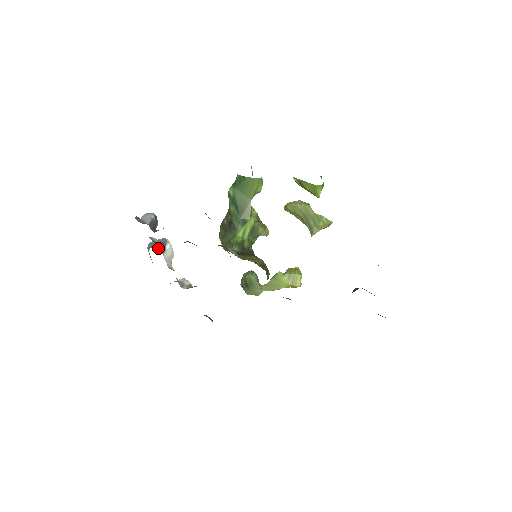
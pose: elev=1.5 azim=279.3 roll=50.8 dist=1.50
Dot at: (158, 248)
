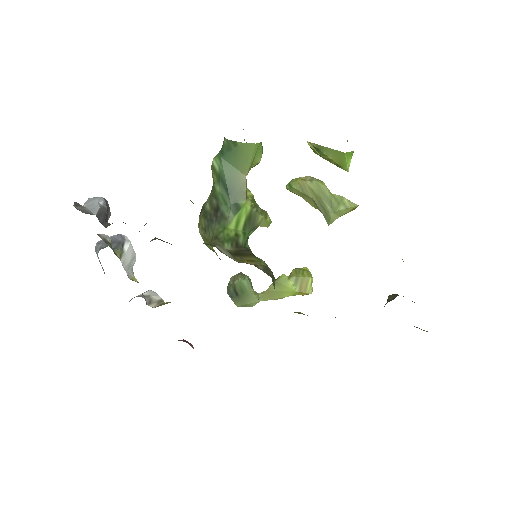
Dot at: occluded
